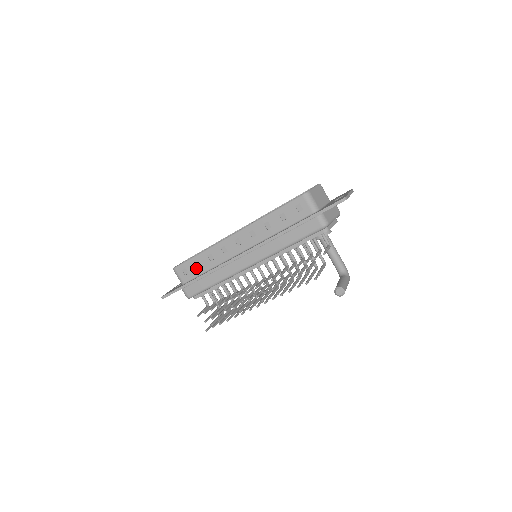
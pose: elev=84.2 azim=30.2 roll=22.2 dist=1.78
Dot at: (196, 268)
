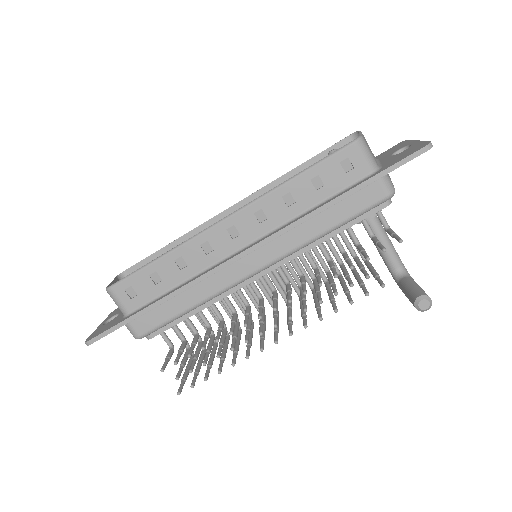
Dot at: (152, 284)
